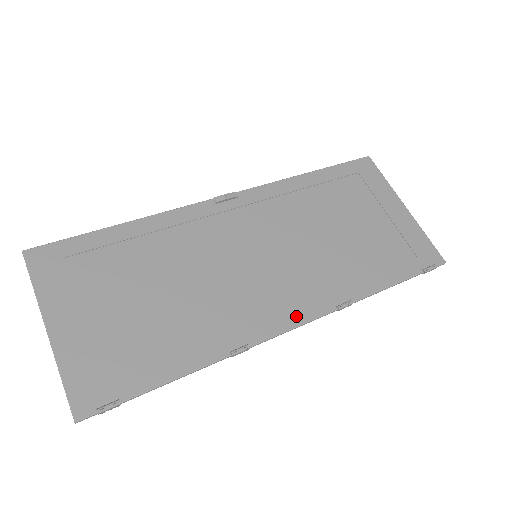
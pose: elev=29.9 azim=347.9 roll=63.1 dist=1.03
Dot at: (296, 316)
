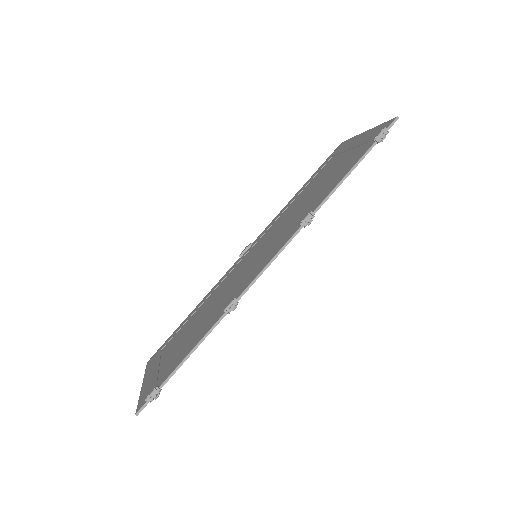
Dot at: (271, 257)
